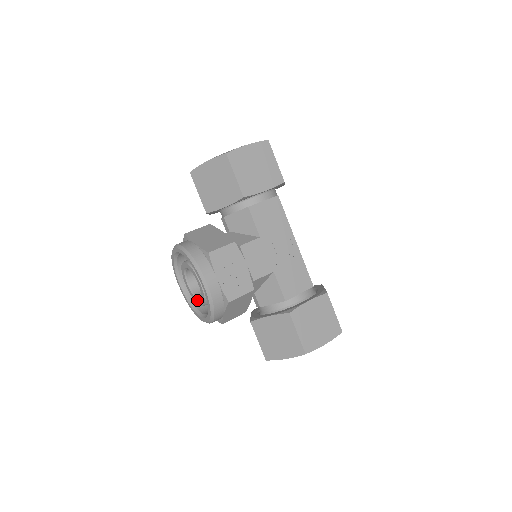
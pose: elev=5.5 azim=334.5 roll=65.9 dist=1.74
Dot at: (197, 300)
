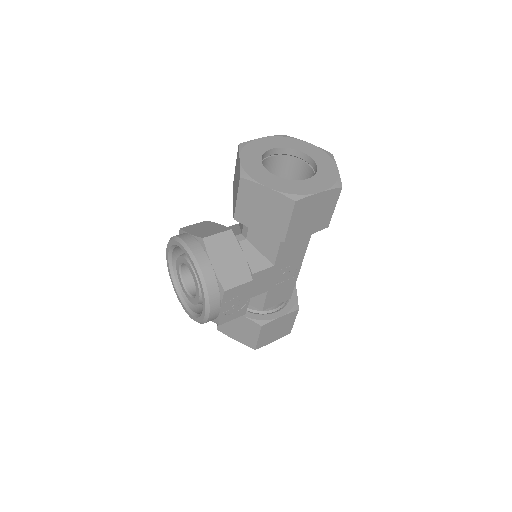
Dot at: (184, 288)
